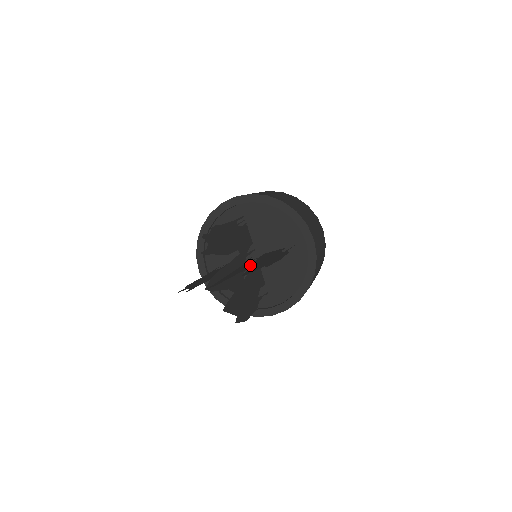
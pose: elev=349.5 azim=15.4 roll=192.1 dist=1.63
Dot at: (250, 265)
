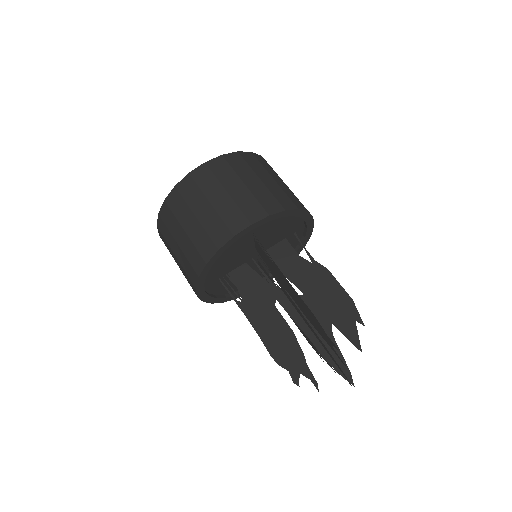
Dot at: (312, 306)
